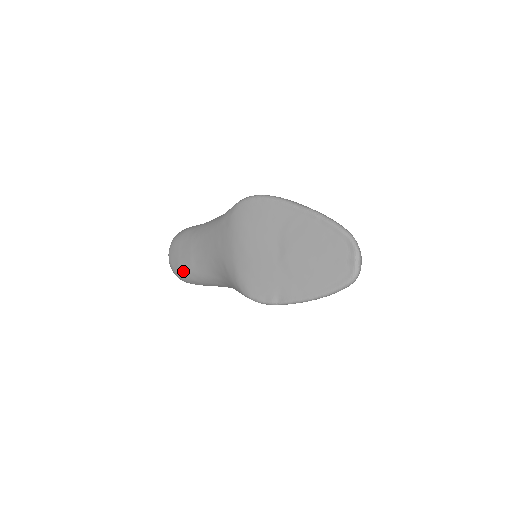
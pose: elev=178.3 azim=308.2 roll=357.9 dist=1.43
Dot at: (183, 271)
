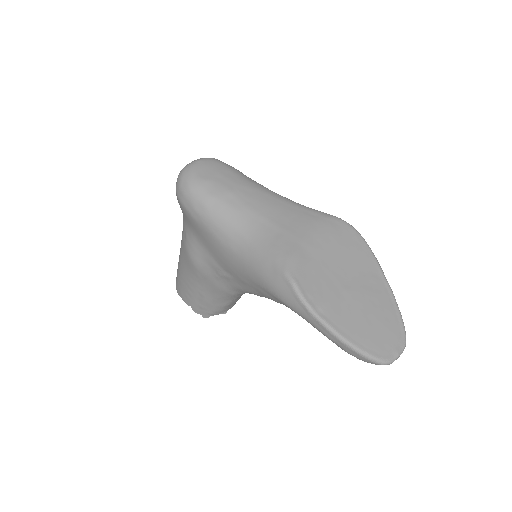
Dot at: (207, 188)
